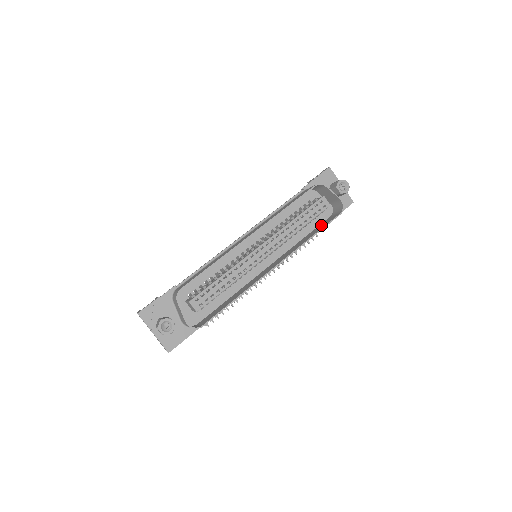
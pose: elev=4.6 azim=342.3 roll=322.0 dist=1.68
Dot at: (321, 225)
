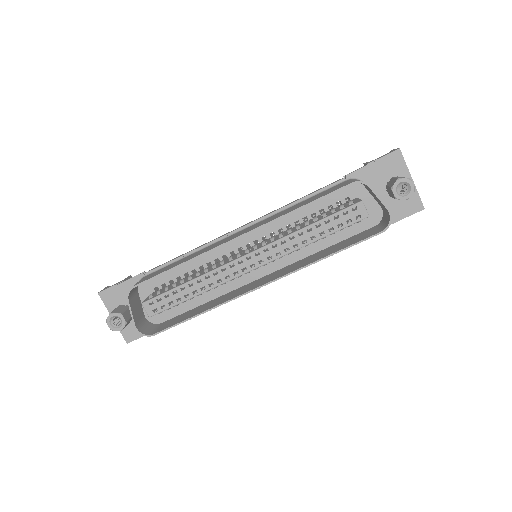
Dot at: (353, 238)
